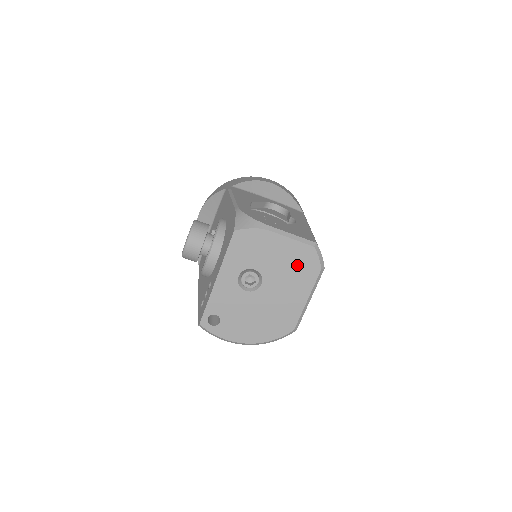
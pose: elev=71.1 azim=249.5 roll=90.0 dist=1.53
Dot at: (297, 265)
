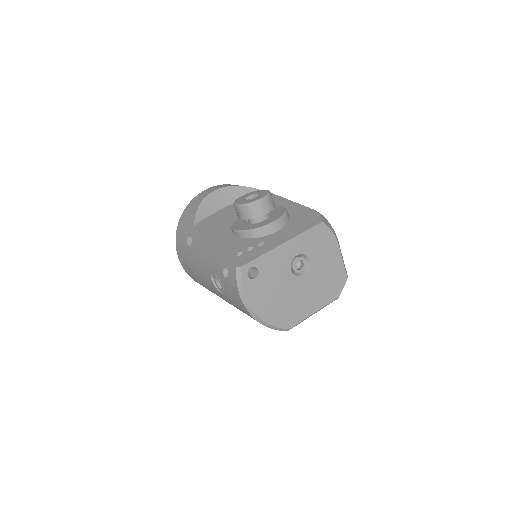
Dot at: (330, 281)
